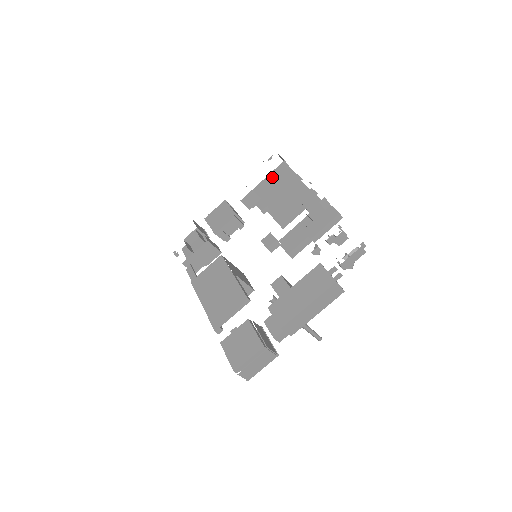
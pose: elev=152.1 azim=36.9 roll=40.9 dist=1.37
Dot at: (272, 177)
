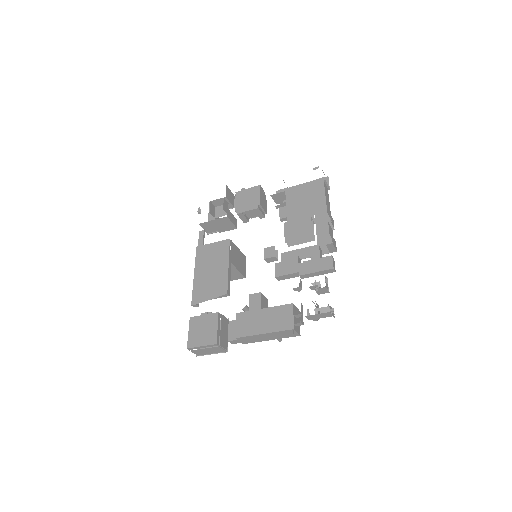
Dot at: (306, 190)
